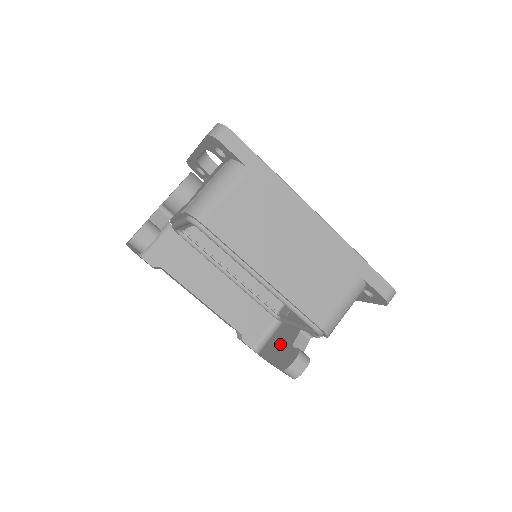
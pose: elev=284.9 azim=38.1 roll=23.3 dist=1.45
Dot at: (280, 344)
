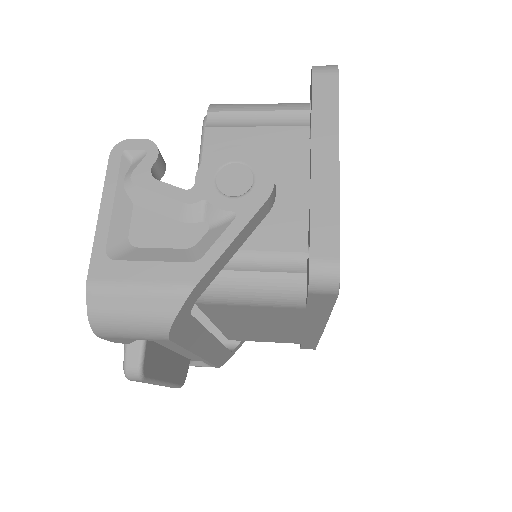
Dot at: occluded
